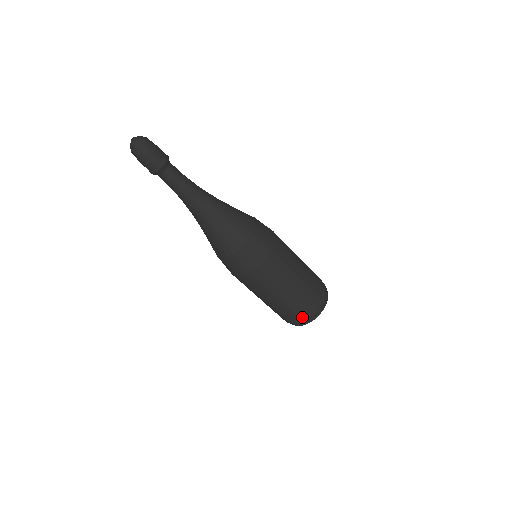
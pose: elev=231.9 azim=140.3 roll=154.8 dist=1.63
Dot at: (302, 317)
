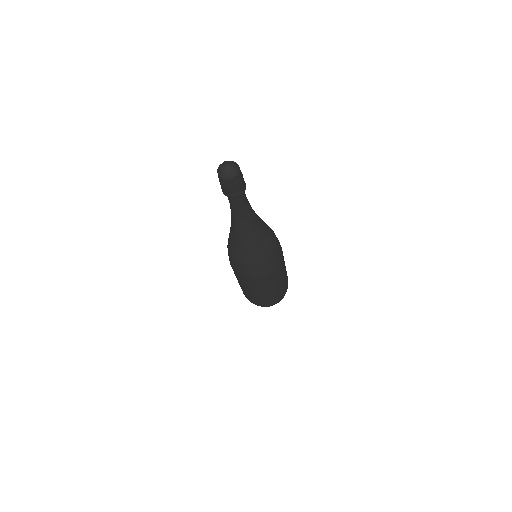
Dot at: (258, 304)
